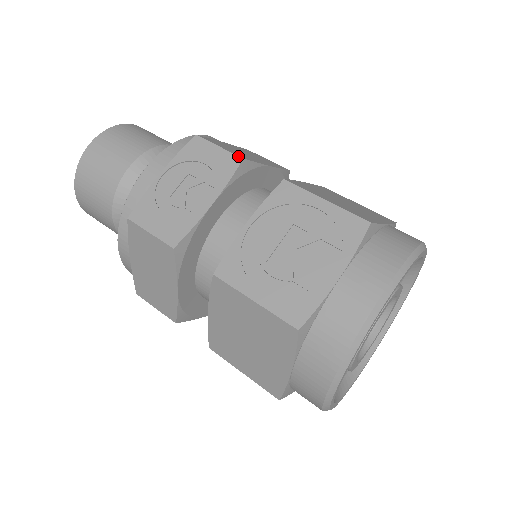
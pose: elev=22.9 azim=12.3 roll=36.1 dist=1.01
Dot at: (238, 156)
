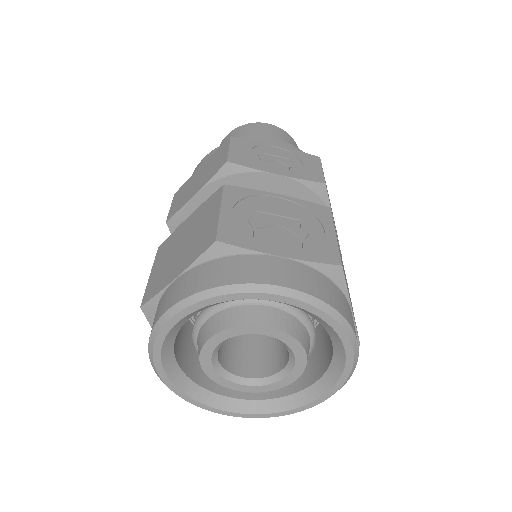
Dot at: occluded
